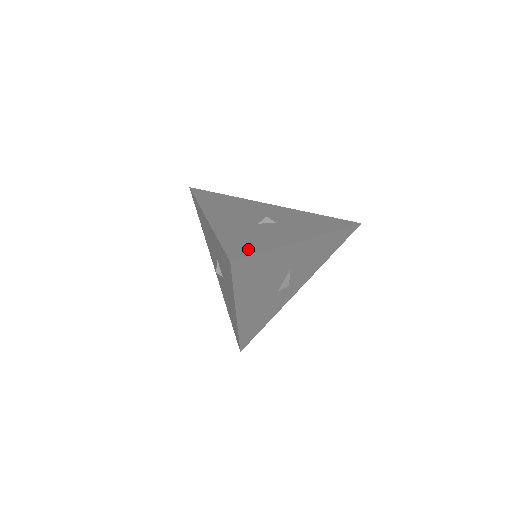
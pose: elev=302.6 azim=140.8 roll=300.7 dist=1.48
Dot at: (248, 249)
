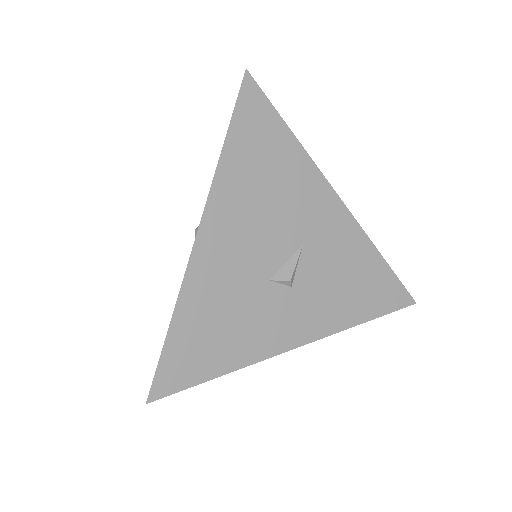
Dot at: occluded
